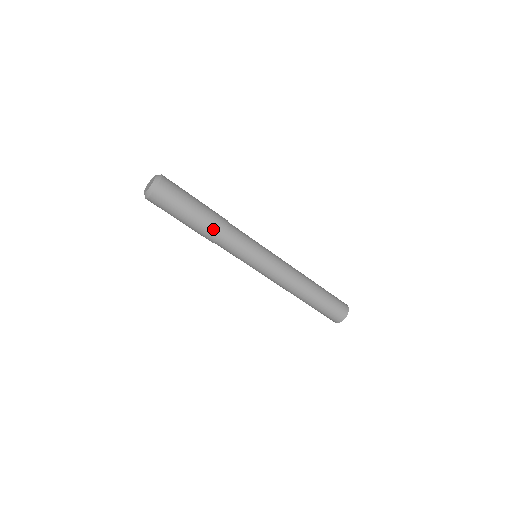
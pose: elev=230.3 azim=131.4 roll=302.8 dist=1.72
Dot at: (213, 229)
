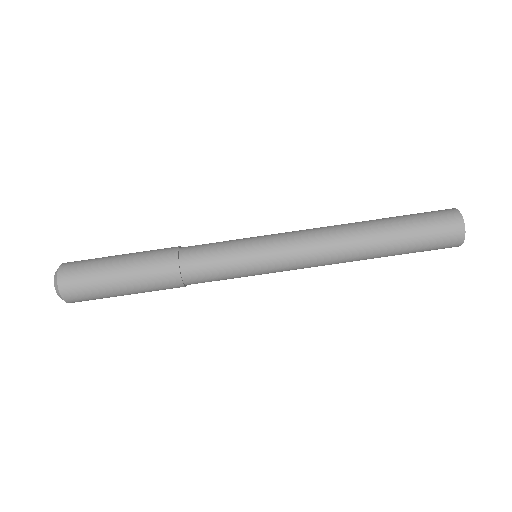
Dot at: (161, 261)
